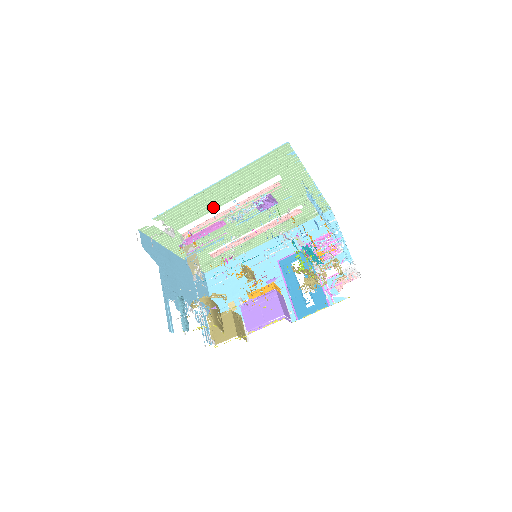
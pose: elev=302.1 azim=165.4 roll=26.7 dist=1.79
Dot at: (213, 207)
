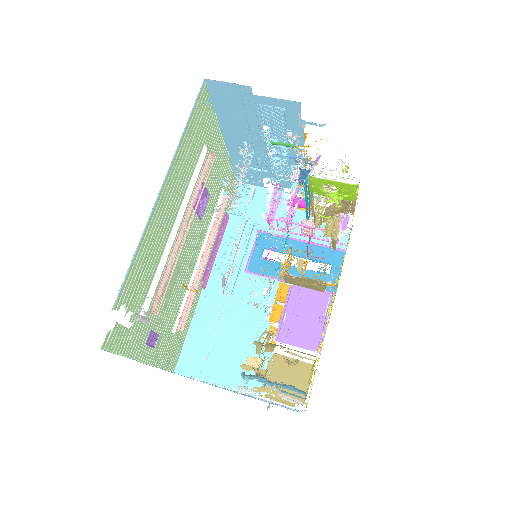
Dot at: (164, 238)
